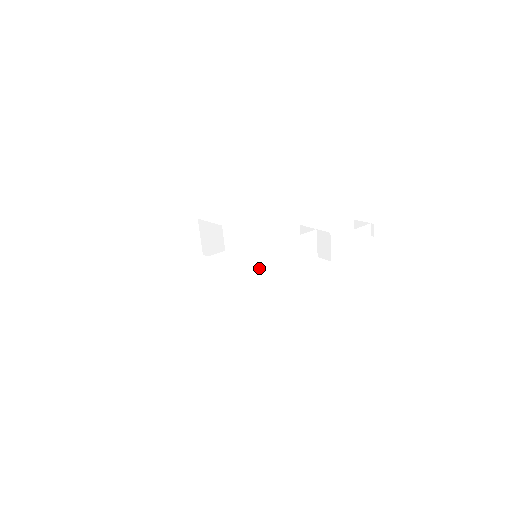
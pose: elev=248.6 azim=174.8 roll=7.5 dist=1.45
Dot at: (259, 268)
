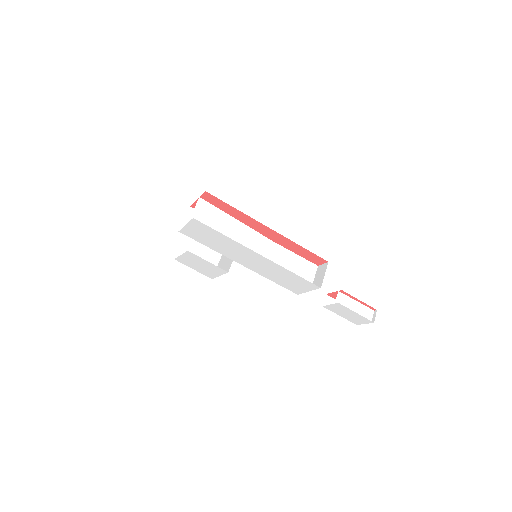
Dot at: (254, 248)
